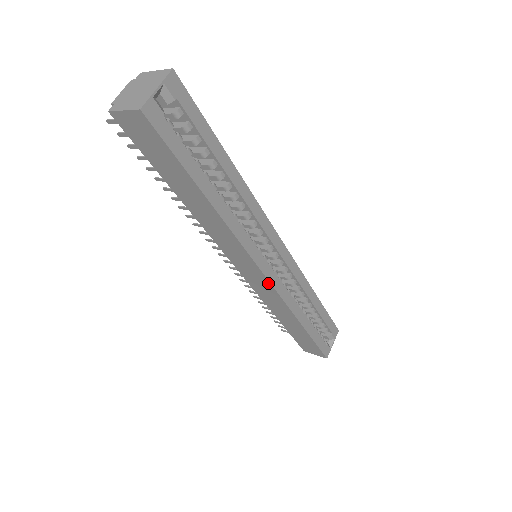
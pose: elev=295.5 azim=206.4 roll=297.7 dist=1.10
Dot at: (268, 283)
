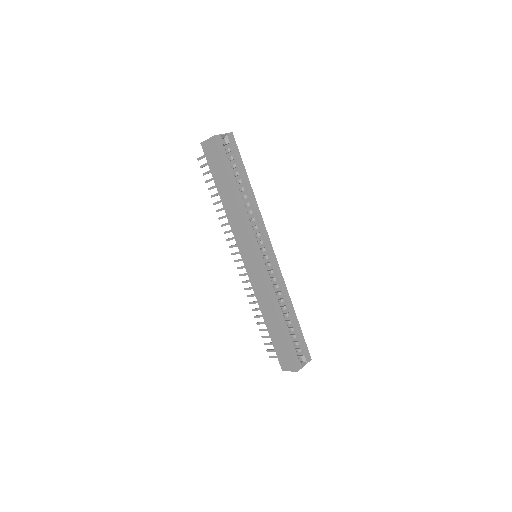
Dot at: (259, 267)
